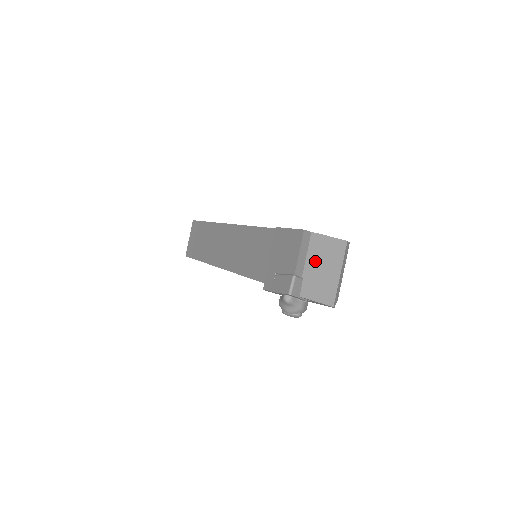
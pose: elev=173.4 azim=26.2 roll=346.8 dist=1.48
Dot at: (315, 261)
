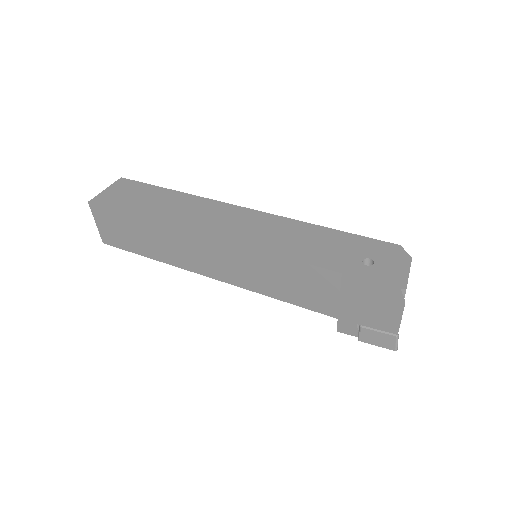
Dot at: occluded
